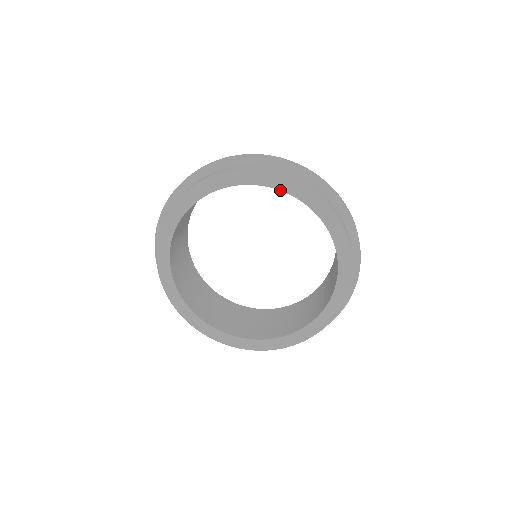
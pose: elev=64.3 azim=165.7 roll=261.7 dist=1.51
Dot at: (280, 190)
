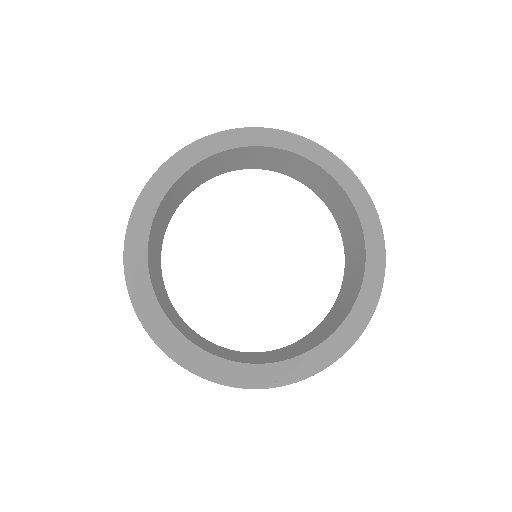
Dot at: (363, 228)
